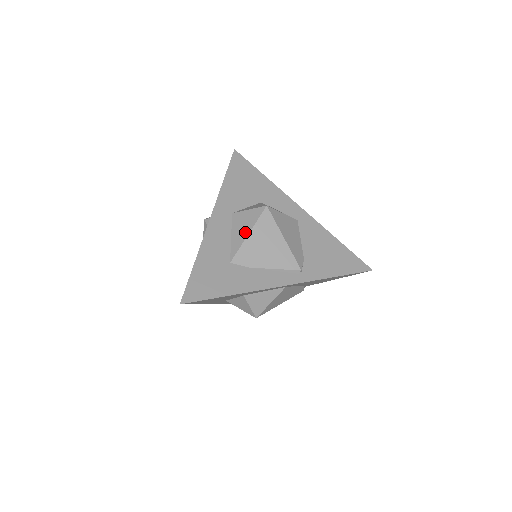
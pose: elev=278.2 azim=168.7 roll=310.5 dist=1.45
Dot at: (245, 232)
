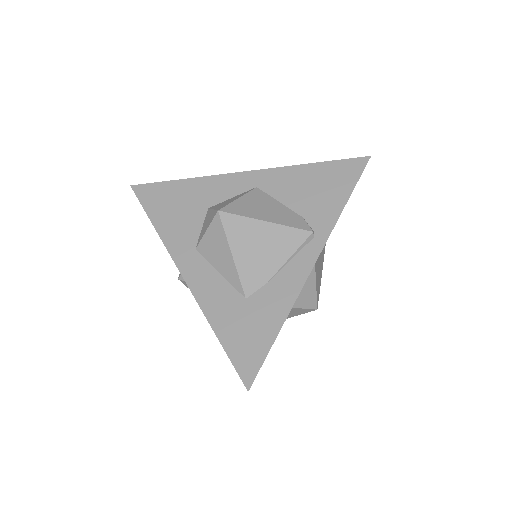
Dot at: (227, 256)
